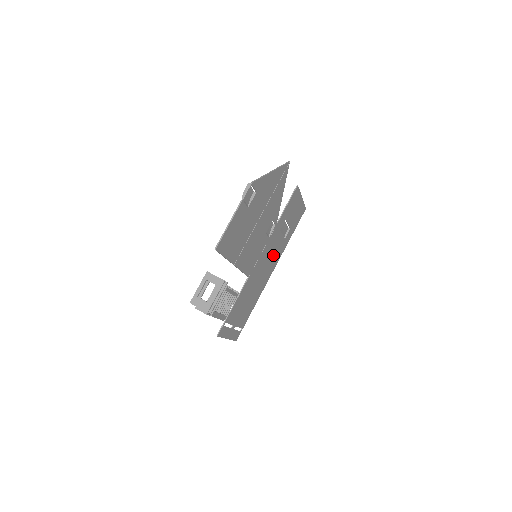
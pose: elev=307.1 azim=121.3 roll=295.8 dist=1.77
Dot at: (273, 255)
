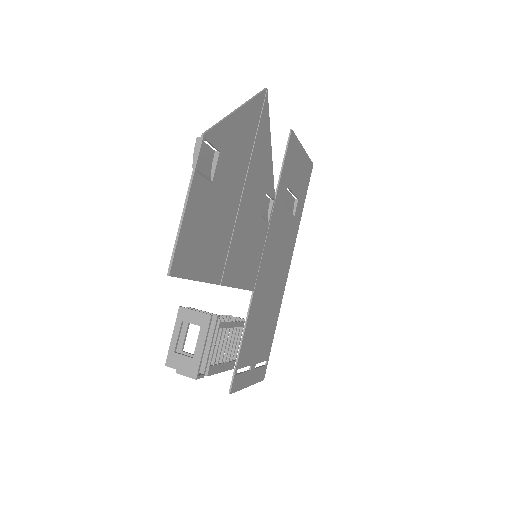
Dot at: (283, 245)
